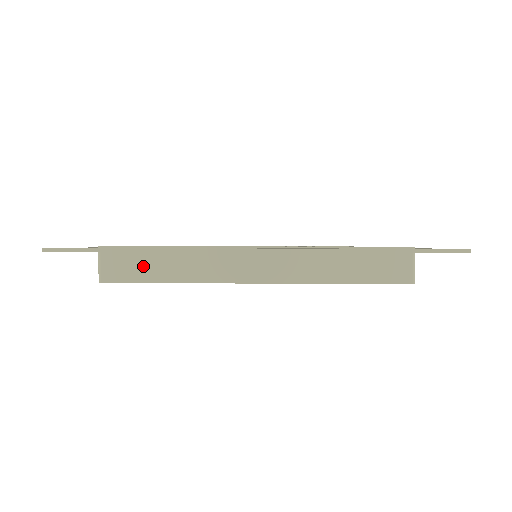
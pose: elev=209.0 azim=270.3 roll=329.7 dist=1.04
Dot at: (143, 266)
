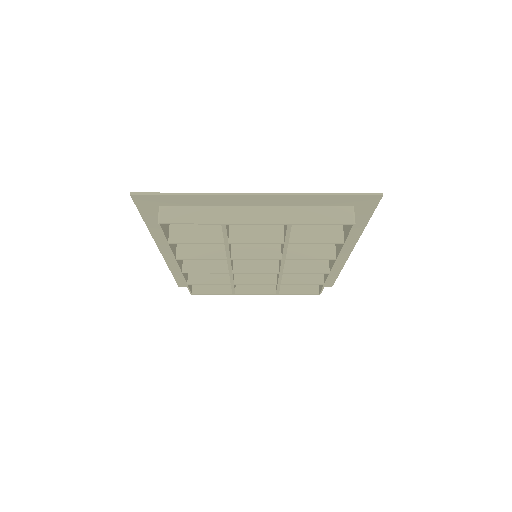
Dot at: (186, 214)
